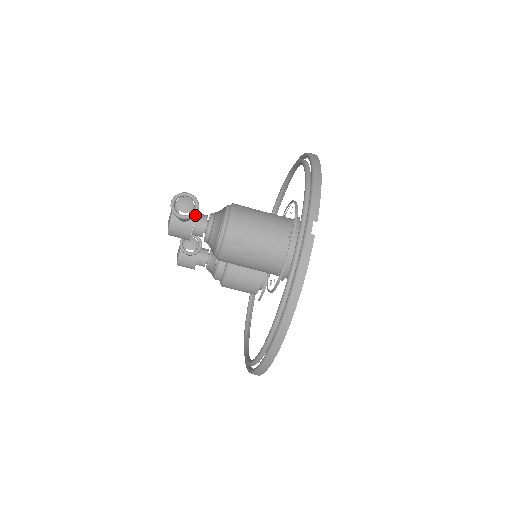
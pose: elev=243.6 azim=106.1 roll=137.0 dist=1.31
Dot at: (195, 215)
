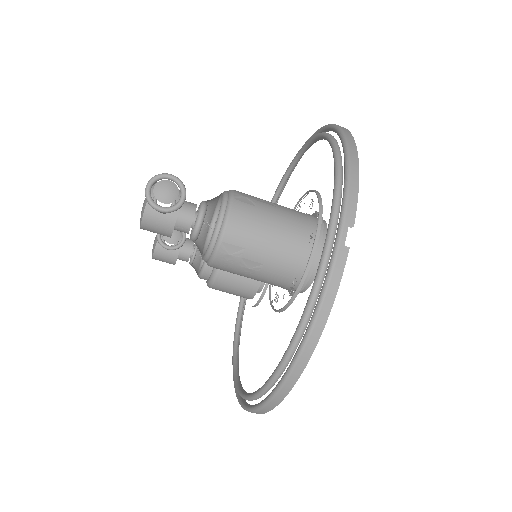
Dot at: occluded
